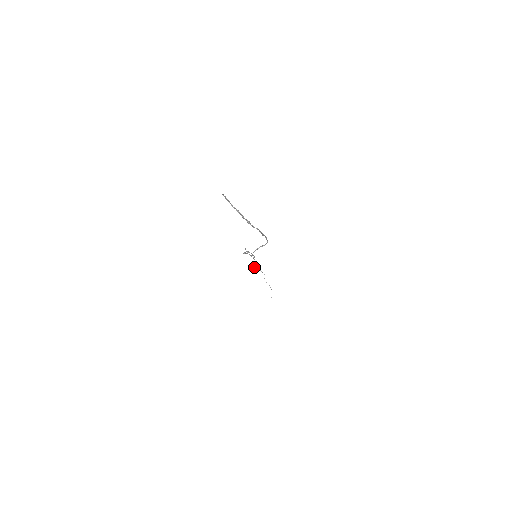
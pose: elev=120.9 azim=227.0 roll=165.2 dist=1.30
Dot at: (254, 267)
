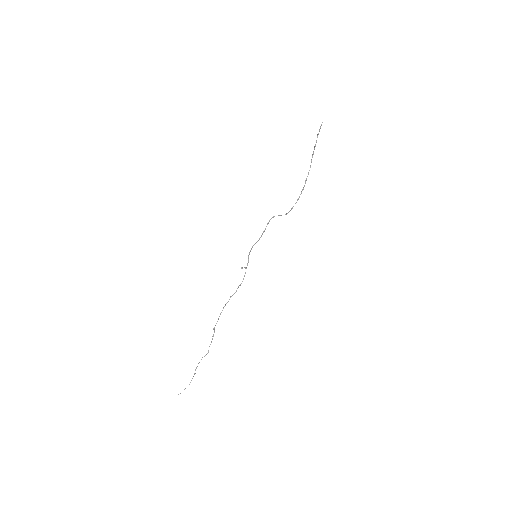
Dot at: (224, 306)
